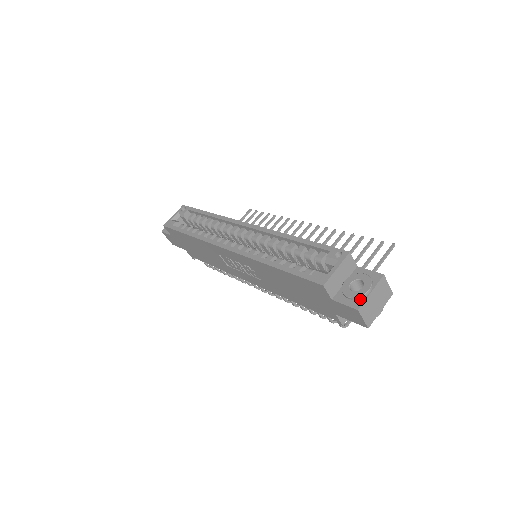
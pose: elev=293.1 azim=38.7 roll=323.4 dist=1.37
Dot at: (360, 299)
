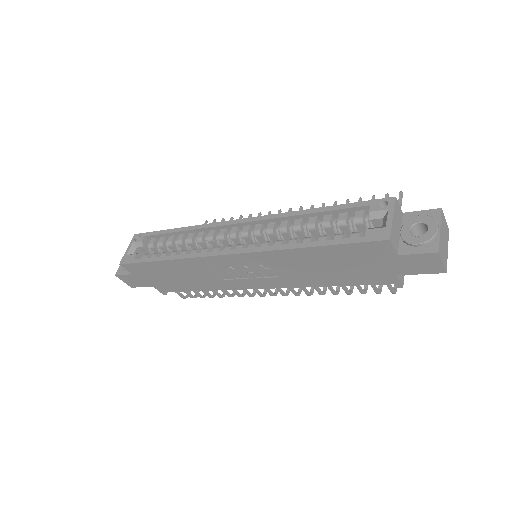
Dot at: (433, 241)
